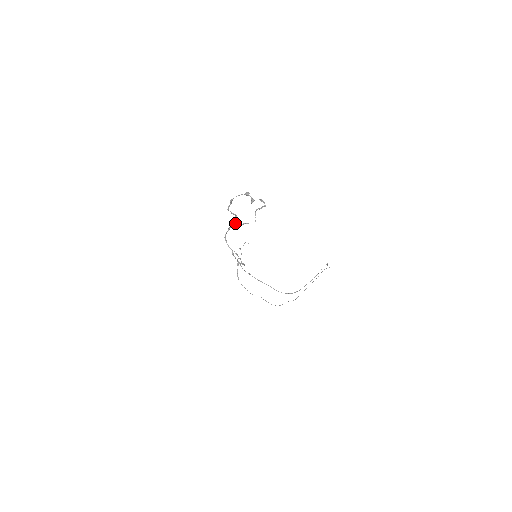
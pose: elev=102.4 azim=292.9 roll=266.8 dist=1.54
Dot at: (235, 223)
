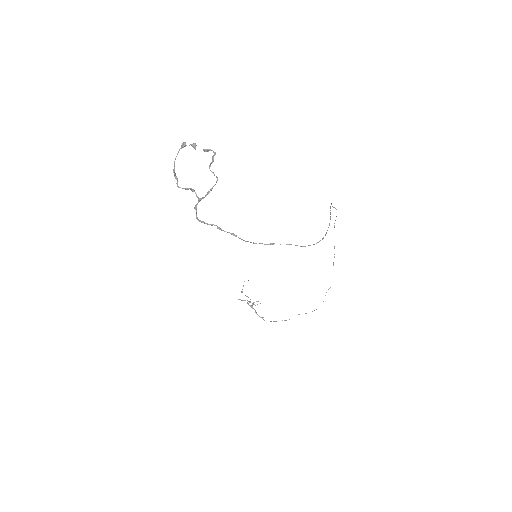
Dot at: (198, 199)
